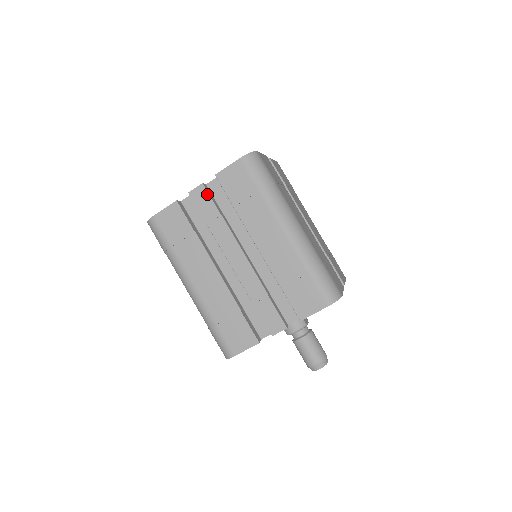
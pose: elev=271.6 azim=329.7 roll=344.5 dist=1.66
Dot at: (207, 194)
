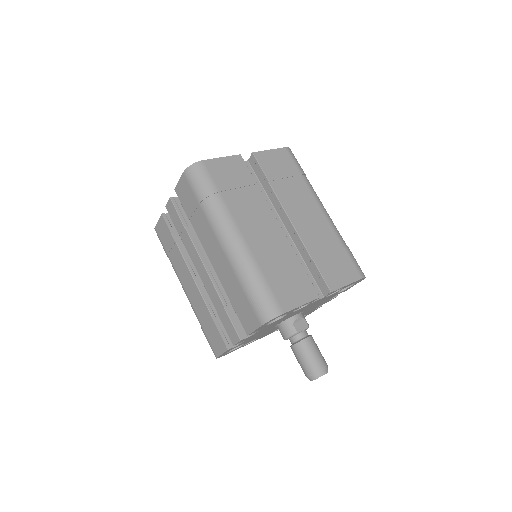
Dot at: (174, 208)
